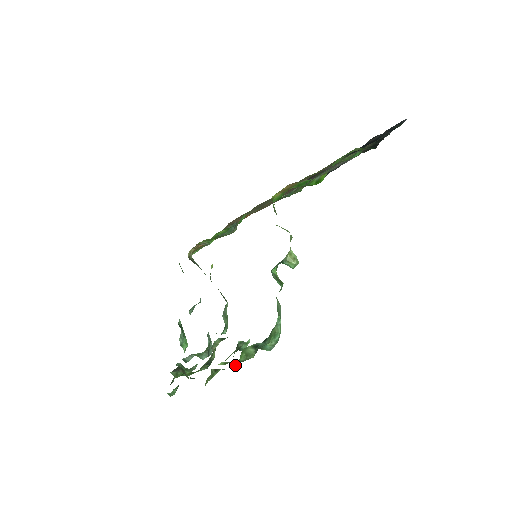
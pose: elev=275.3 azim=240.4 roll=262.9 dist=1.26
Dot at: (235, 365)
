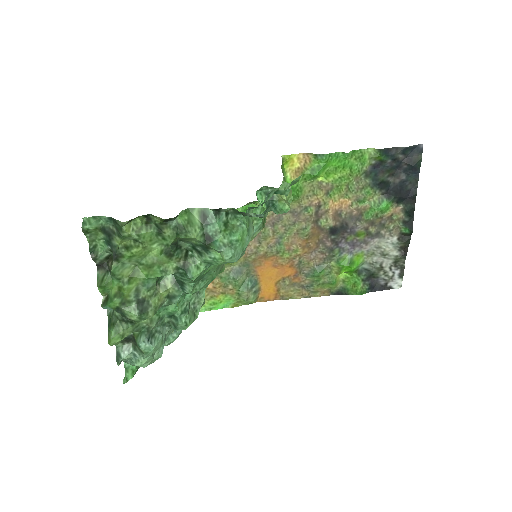
Dot at: (170, 222)
